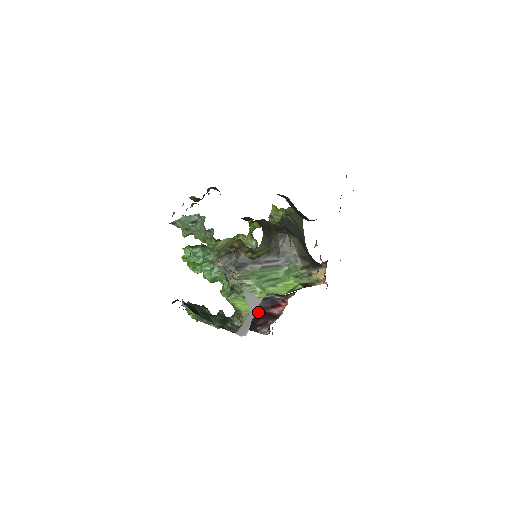
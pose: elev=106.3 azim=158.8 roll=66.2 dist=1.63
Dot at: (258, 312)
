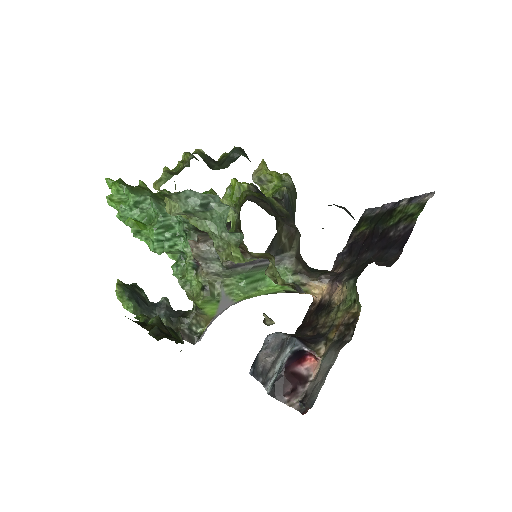
Dot at: (285, 372)
